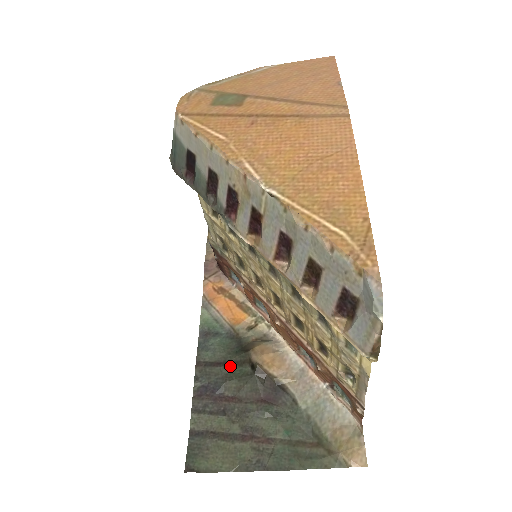
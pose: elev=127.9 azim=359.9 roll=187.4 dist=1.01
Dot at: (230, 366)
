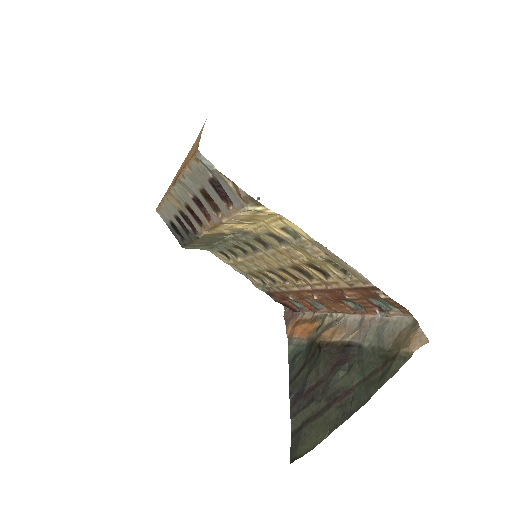
Dot at: (308, 363)
